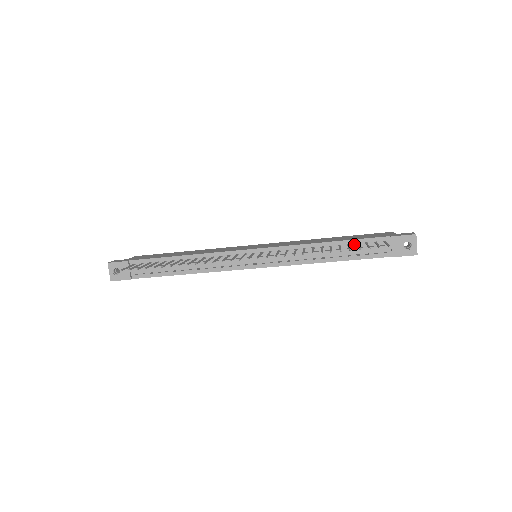
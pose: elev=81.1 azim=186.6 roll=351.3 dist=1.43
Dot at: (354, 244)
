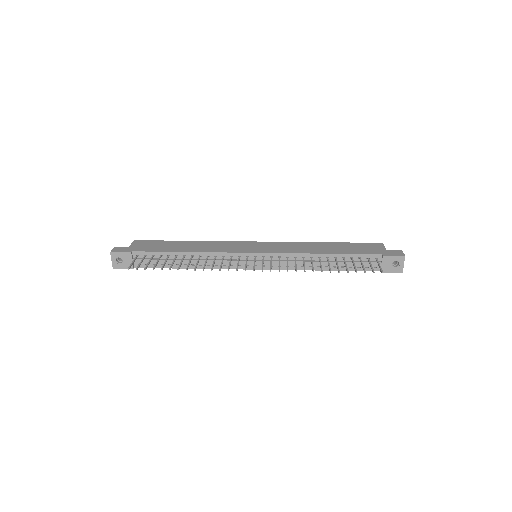
Dot at: (349, 258)
